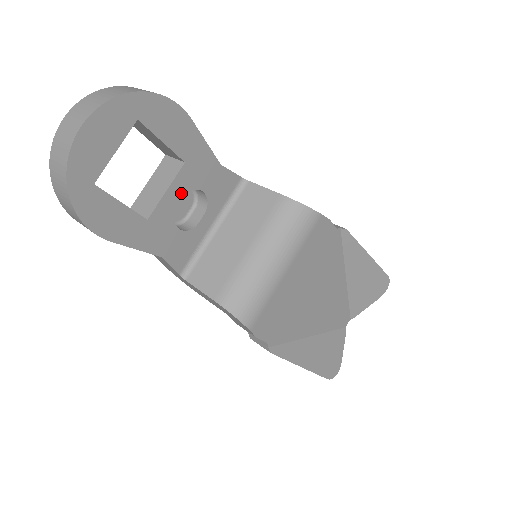
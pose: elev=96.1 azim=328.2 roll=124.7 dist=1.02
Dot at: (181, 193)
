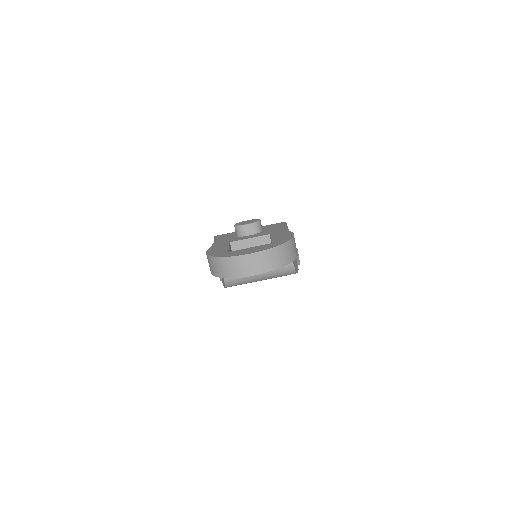
Dot at: occluded
